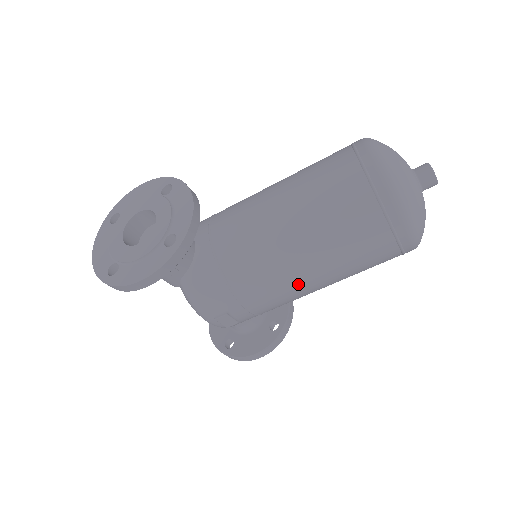
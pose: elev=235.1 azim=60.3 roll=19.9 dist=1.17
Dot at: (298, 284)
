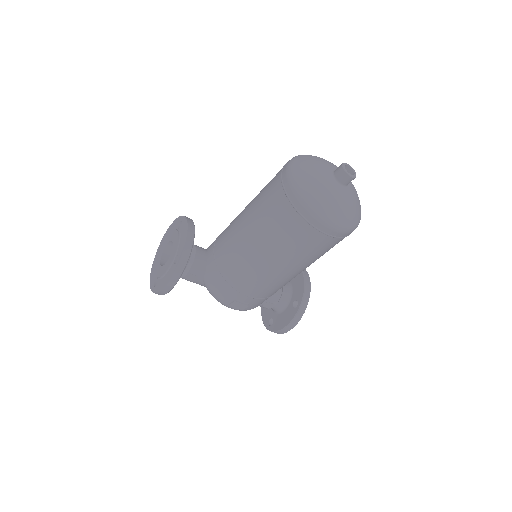
Dot at: (270, 273)
